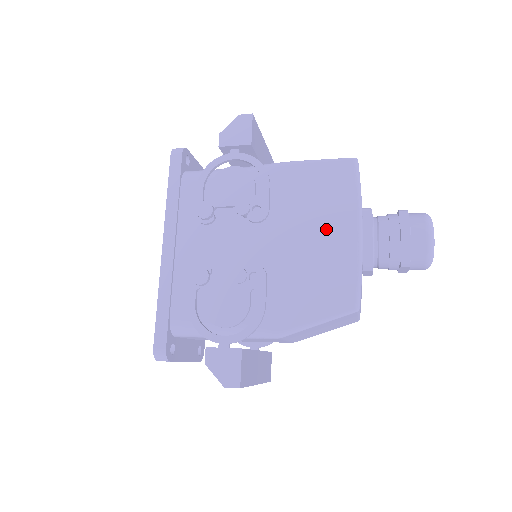
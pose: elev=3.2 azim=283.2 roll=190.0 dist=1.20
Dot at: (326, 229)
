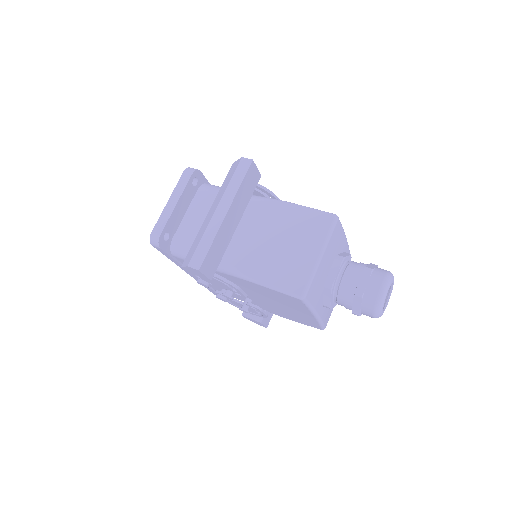
Dot at: (292, 309)
